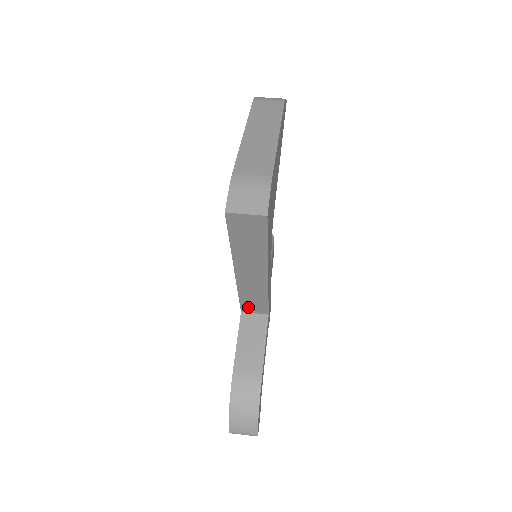
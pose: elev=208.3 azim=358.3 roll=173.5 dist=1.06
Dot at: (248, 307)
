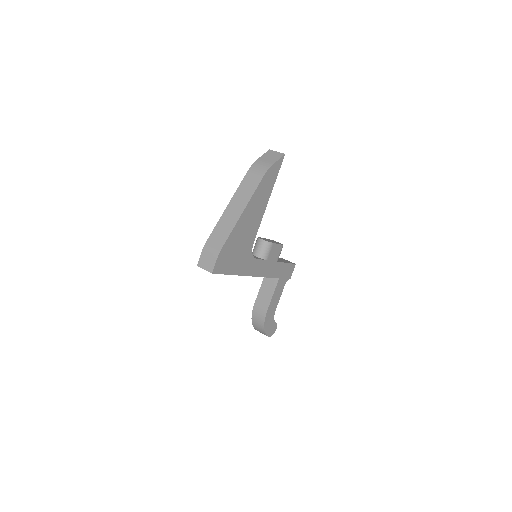
Dot at: occluded
